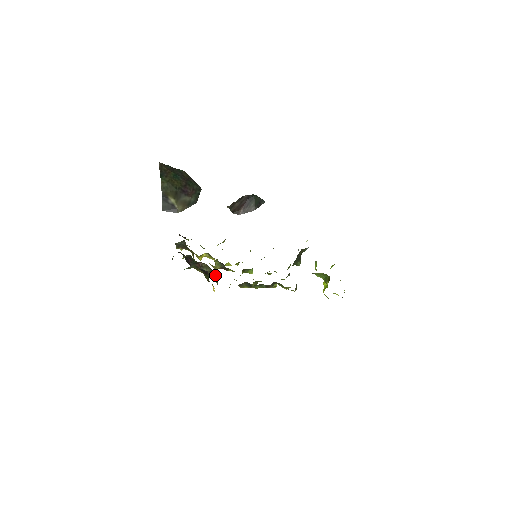
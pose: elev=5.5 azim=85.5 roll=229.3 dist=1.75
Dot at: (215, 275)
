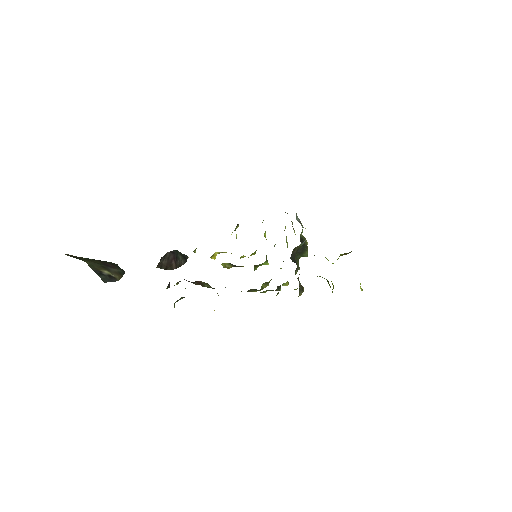
Dot at: occluded
